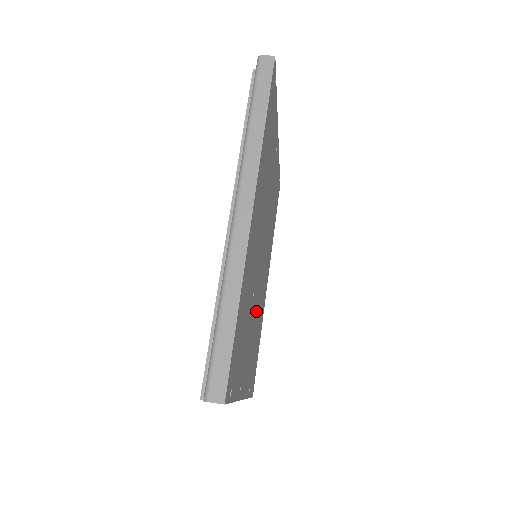
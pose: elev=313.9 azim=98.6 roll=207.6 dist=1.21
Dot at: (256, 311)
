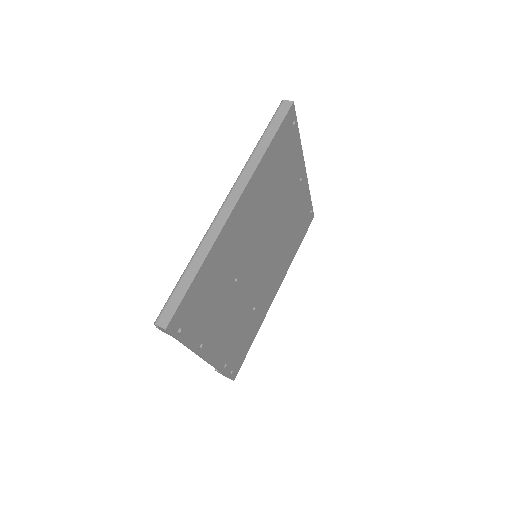
Dot at: (245, 300)
